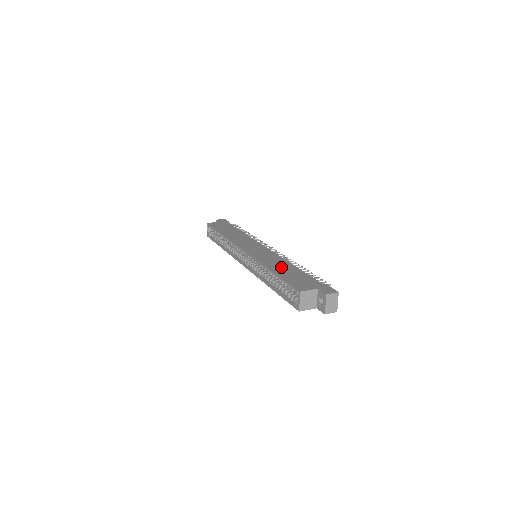
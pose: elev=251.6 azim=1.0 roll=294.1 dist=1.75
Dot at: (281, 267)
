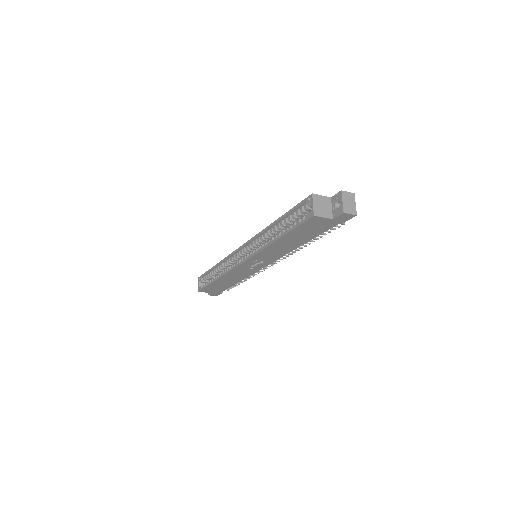
Dot at: occluded
